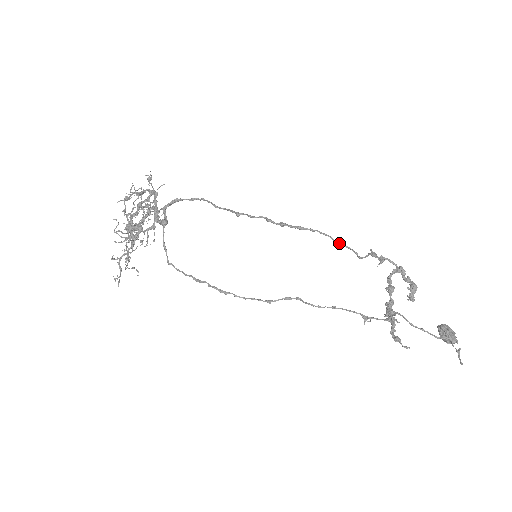
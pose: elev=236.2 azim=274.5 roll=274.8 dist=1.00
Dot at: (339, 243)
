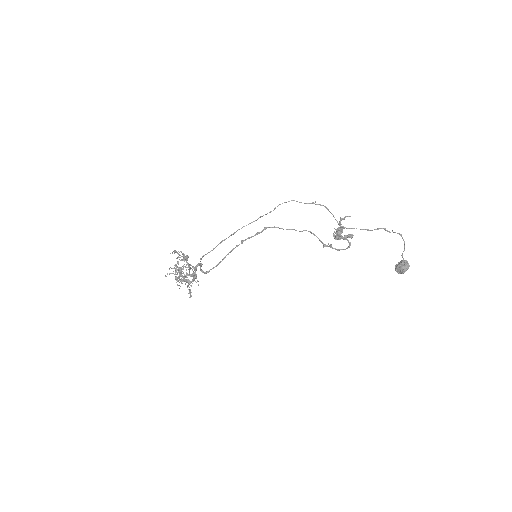
Dot at: occluded
